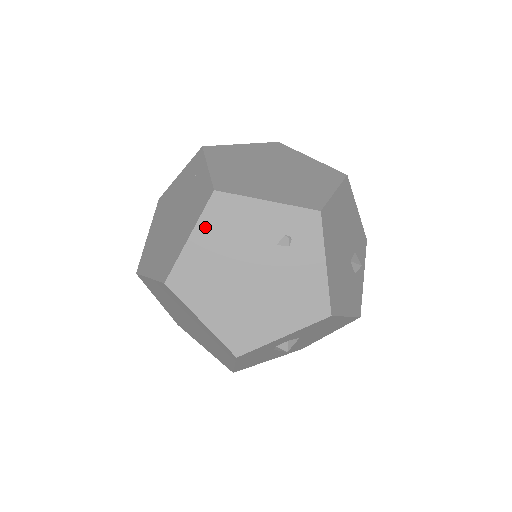
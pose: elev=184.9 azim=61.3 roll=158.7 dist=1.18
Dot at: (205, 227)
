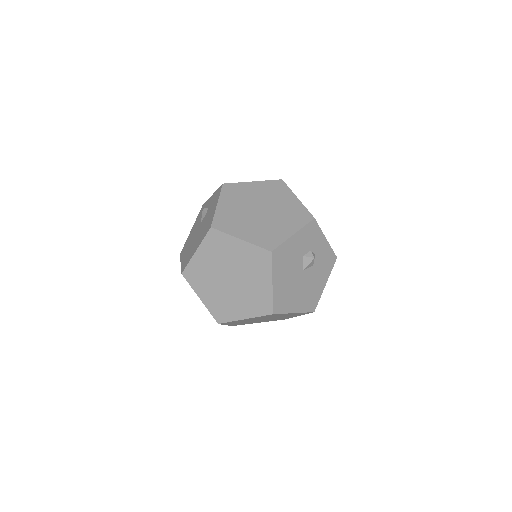
Dot at: occluded
